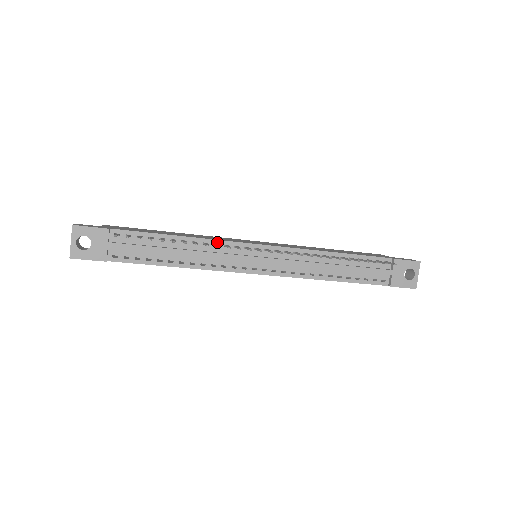
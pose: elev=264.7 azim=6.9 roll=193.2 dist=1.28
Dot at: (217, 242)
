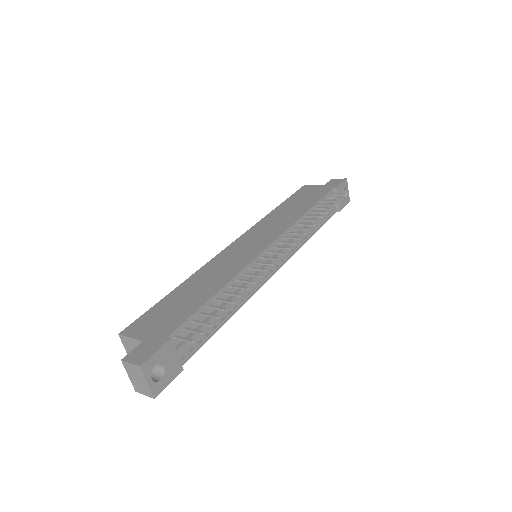
Dot at: (244, 271)
